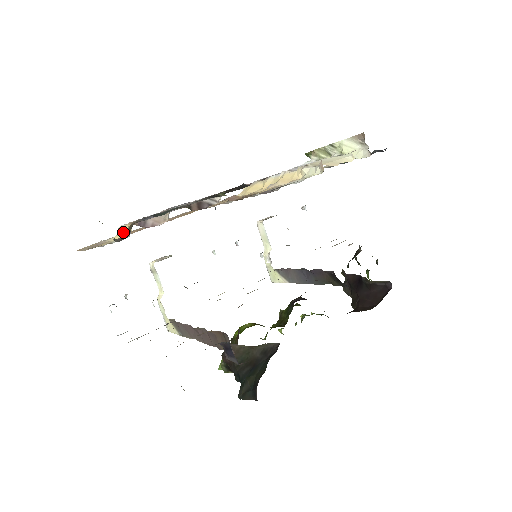
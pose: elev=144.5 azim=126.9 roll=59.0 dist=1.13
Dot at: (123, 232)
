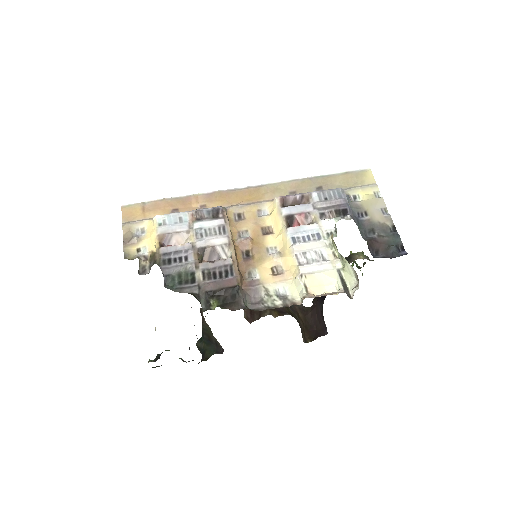
Dot at: (151, 241)
